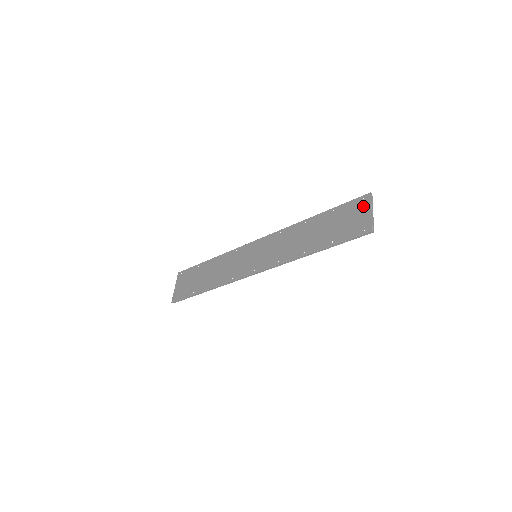
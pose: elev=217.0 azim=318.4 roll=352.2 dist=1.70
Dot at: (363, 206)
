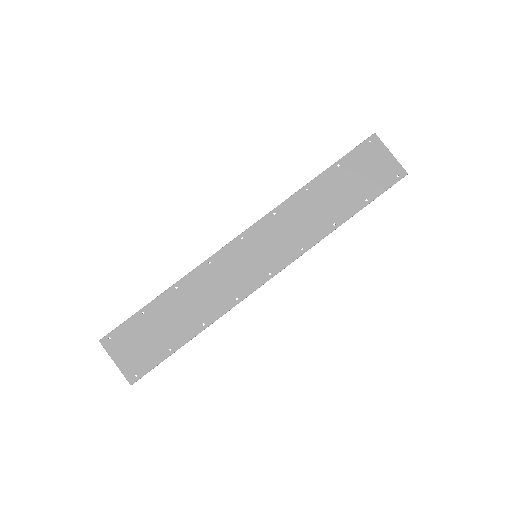
Dot at: (377, 150)
